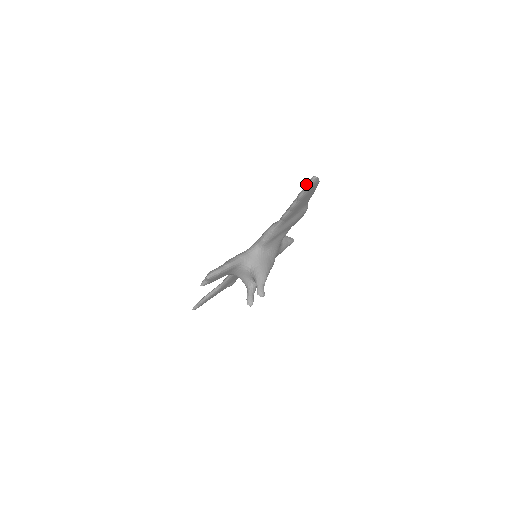
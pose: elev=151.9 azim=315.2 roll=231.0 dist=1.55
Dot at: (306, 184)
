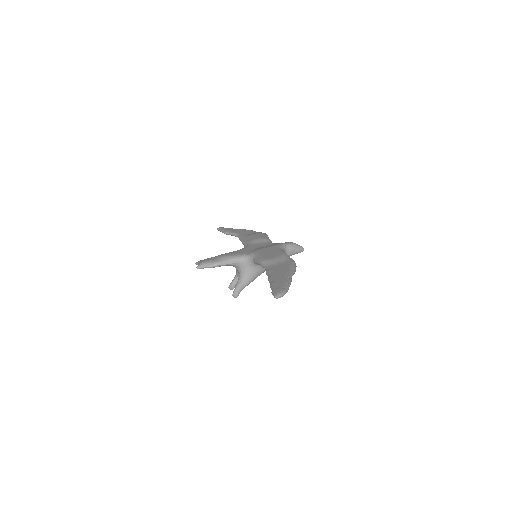
Dot at: (272, 291)
